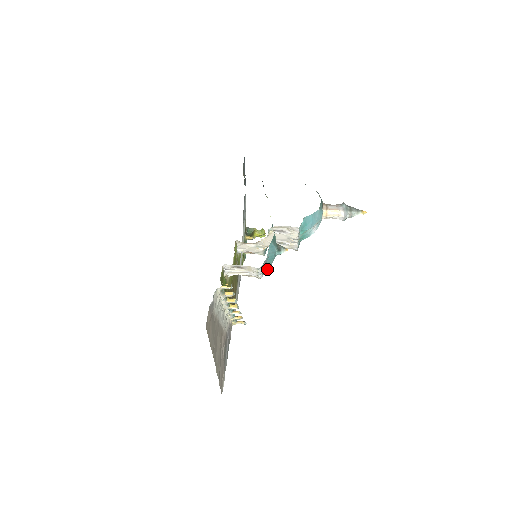
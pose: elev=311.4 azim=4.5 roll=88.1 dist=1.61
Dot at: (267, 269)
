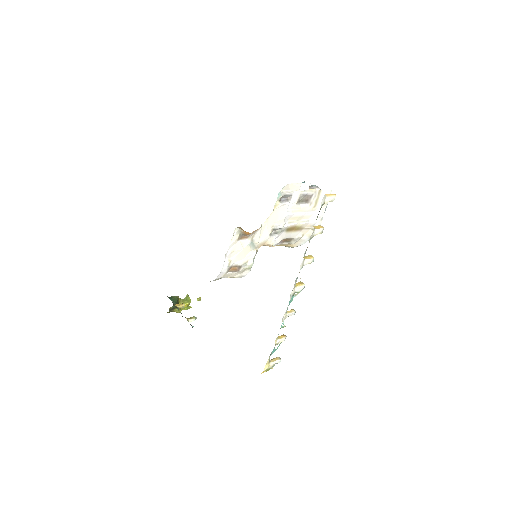
Dot at: occluded
